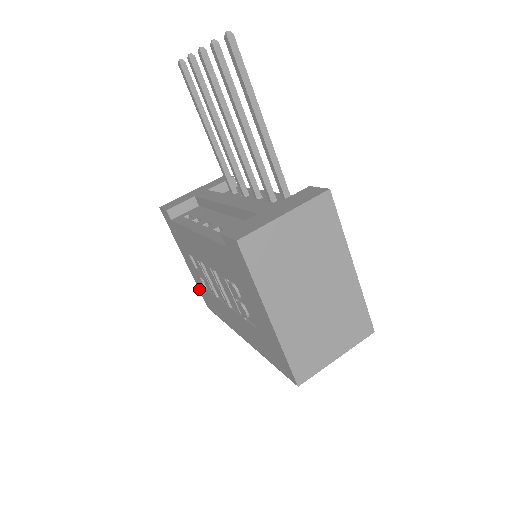
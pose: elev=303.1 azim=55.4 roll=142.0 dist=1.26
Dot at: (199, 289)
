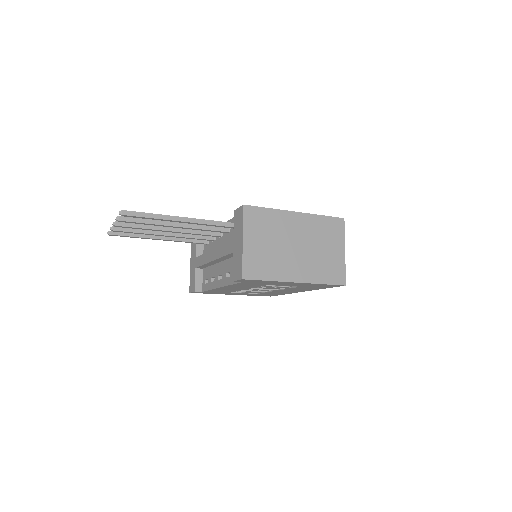
Dot at: occluded
